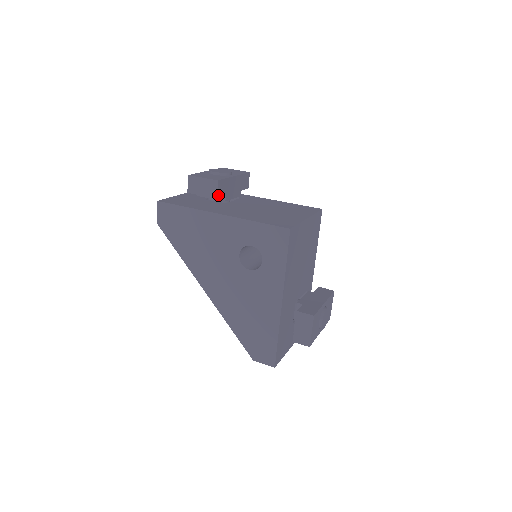
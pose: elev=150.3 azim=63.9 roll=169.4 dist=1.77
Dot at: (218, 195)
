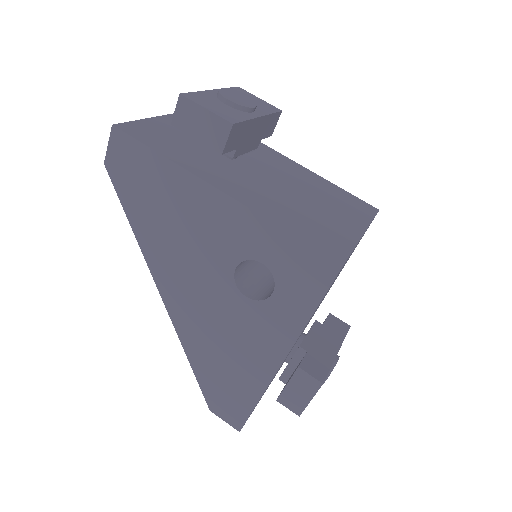
Dot at: (225, 148)
